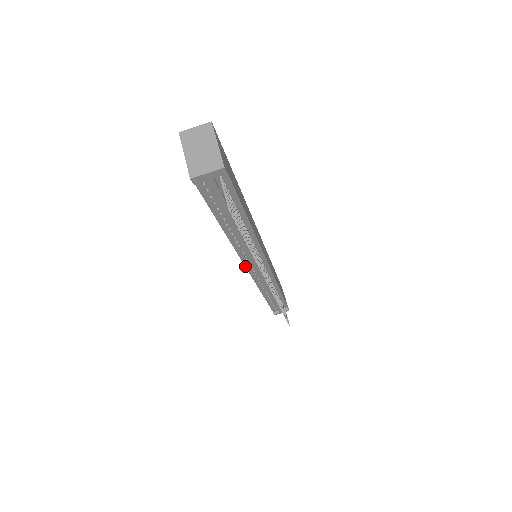
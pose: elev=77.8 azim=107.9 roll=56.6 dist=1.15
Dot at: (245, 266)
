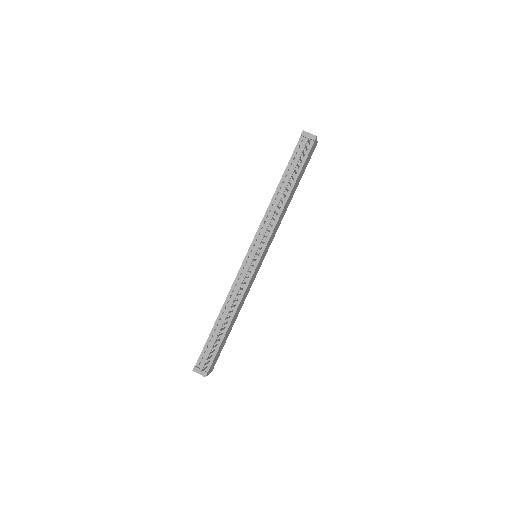
Dot at: (252, 242)
